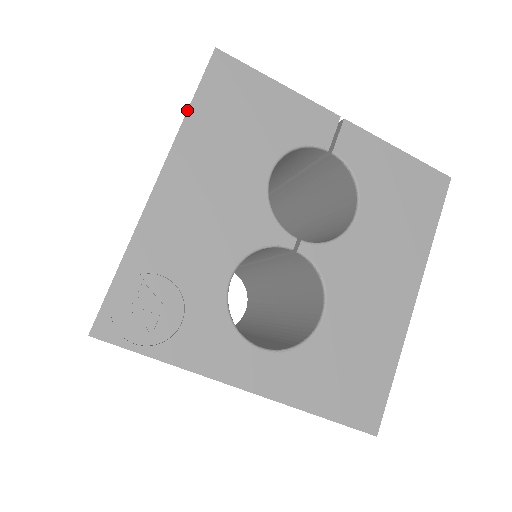
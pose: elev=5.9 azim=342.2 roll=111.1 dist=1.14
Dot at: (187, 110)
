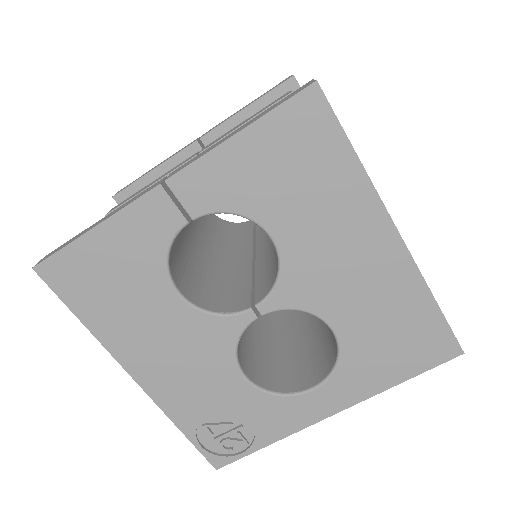
Dot at: occluded
